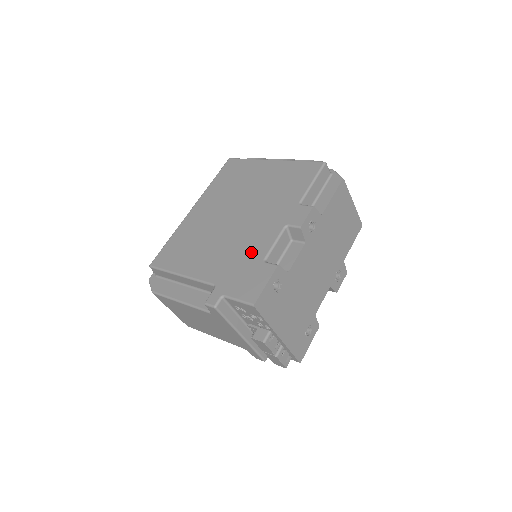
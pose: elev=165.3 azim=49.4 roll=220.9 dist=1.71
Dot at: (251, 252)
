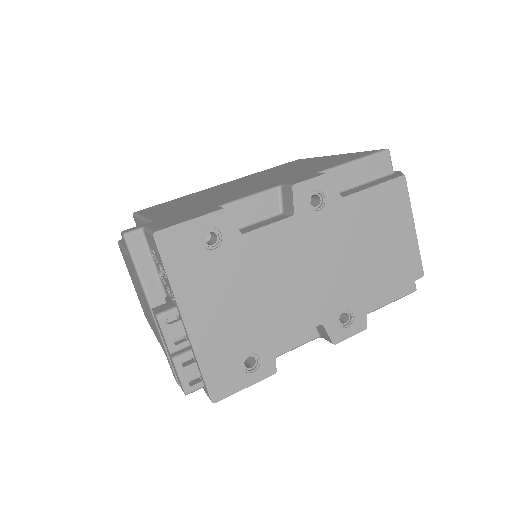
Dot at: (218, 201)
